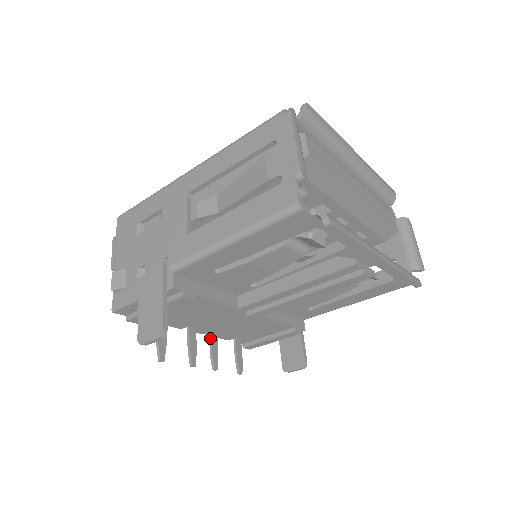
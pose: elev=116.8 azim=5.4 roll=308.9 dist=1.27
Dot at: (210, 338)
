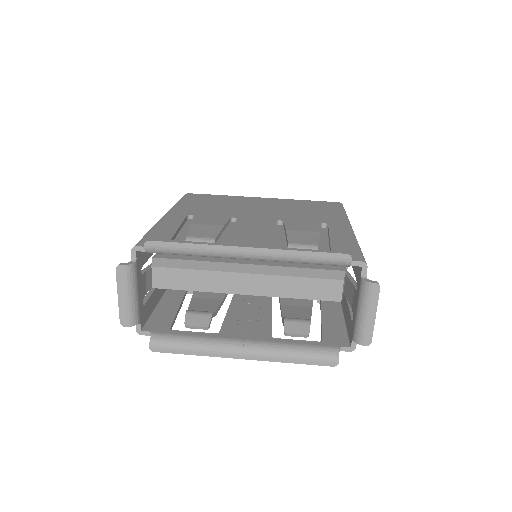
Dot at: occluded
